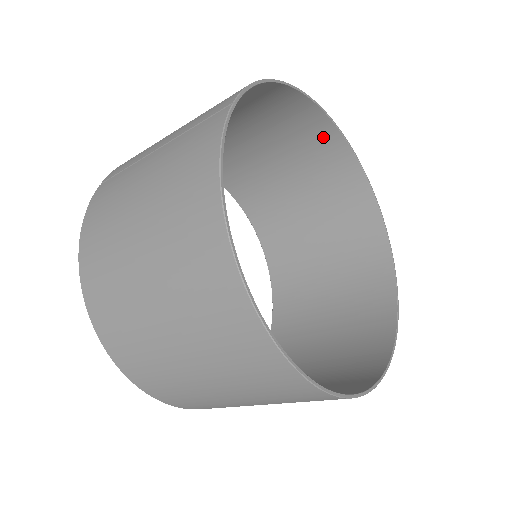
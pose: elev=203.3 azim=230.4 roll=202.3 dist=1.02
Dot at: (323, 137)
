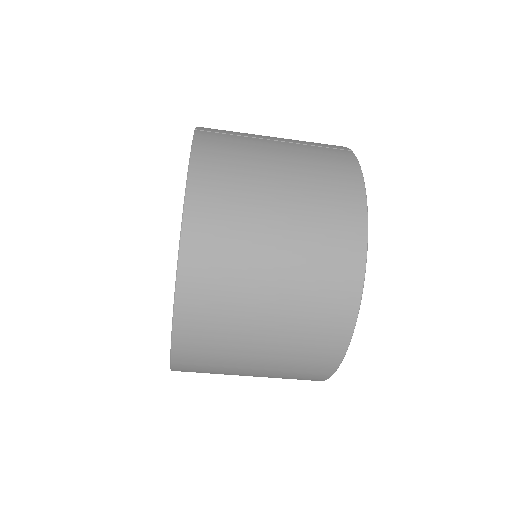
Dot at: occluded
